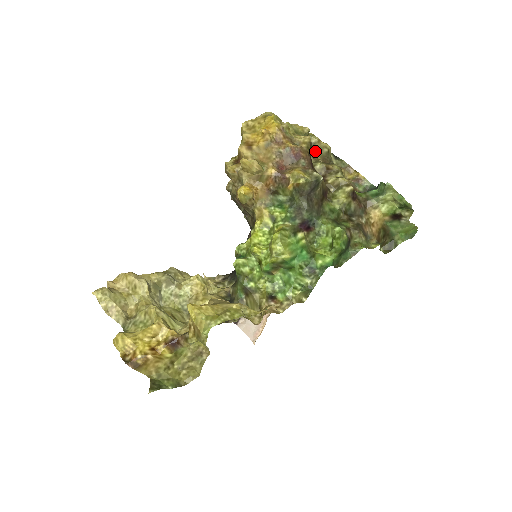
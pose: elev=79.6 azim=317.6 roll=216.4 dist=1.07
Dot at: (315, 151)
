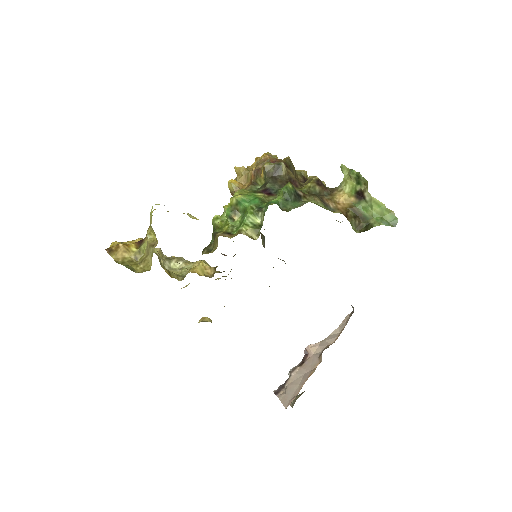
Dot at: occluded
